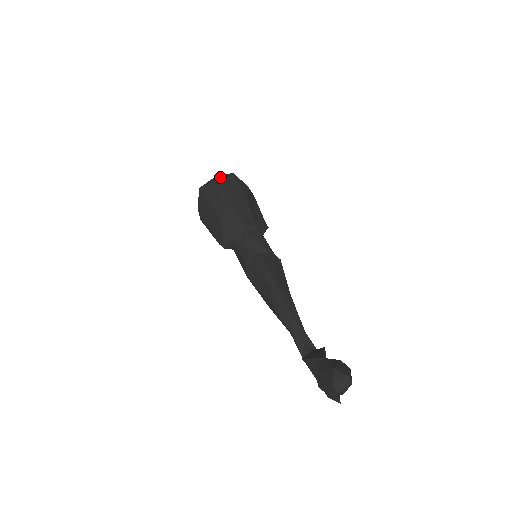
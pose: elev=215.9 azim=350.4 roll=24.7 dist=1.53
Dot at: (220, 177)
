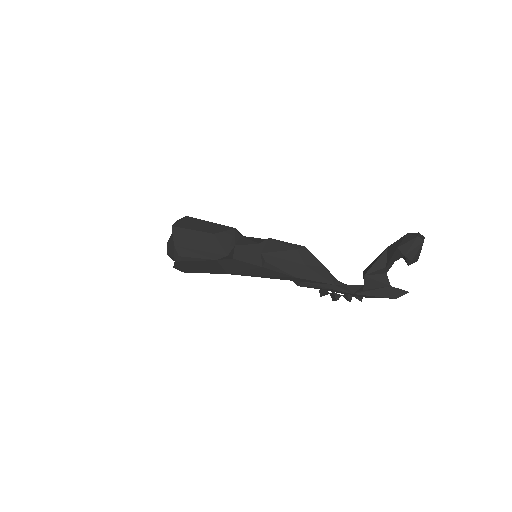
Dot at: occluded
